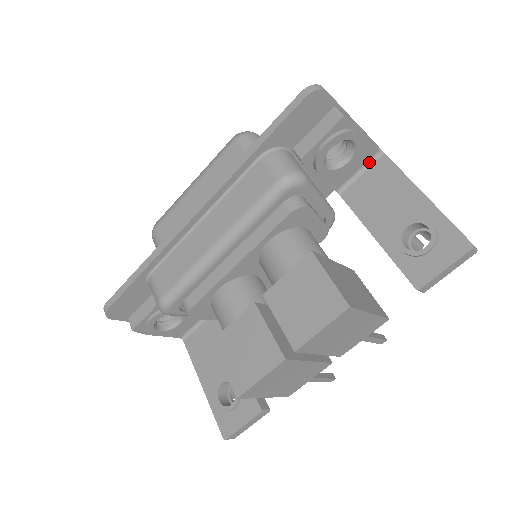
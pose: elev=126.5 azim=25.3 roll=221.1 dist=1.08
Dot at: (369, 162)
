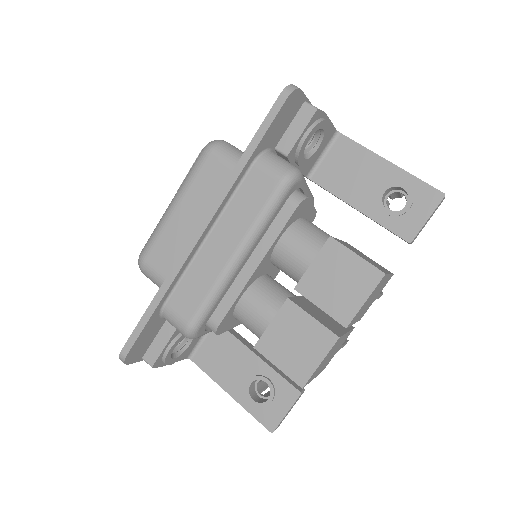
Dot at: (329, 144)
